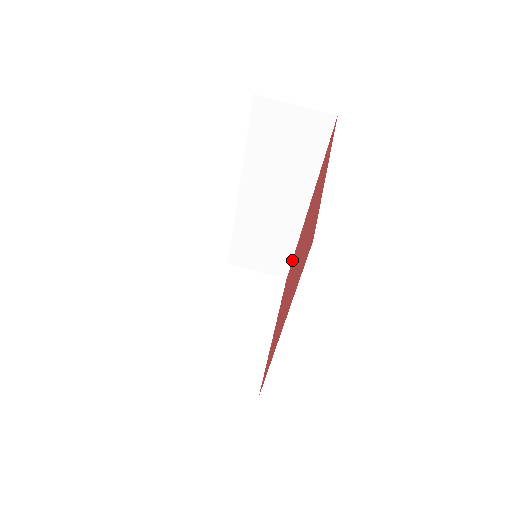
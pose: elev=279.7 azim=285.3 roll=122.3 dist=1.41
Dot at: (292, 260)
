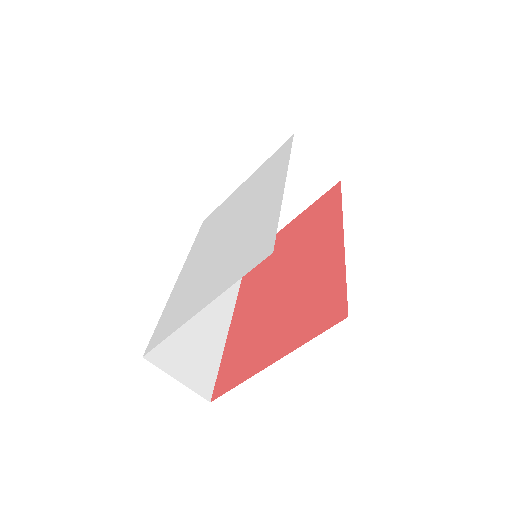
Dot at: (339, 198)
